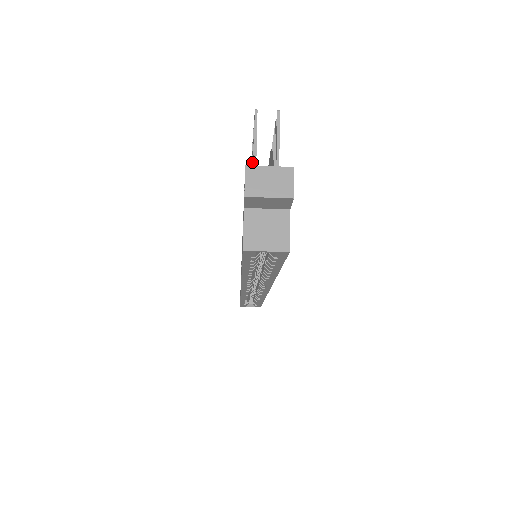
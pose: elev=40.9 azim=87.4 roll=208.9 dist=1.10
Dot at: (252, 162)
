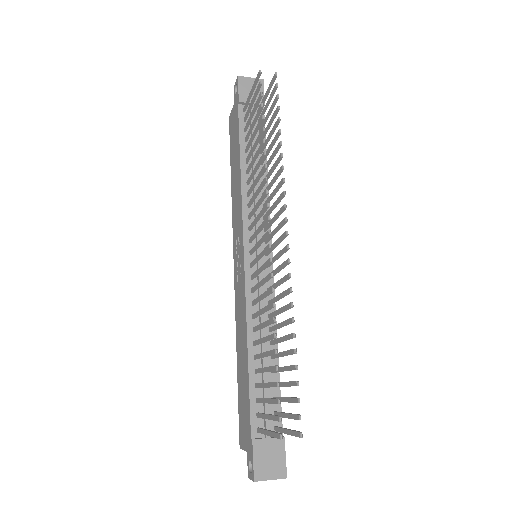
Dot at: occluded
